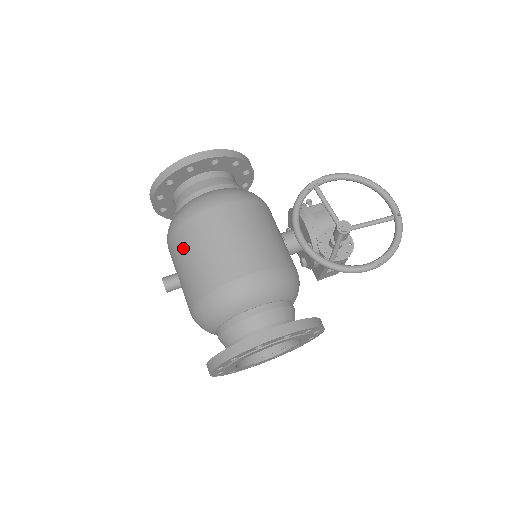
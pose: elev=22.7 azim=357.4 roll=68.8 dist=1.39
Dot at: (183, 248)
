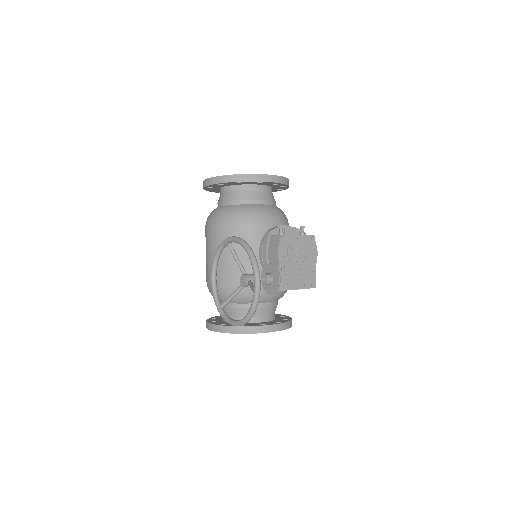
Dot at: occluded
